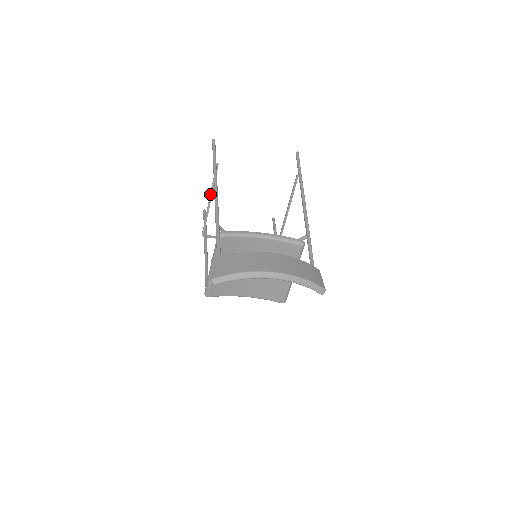
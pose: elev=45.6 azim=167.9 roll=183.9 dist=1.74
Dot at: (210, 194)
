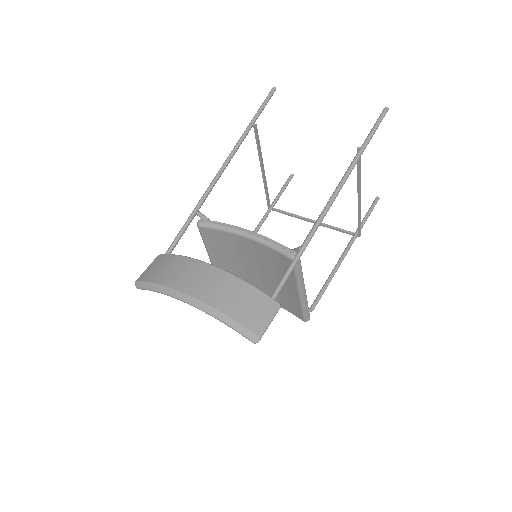
Dot at: occluded
